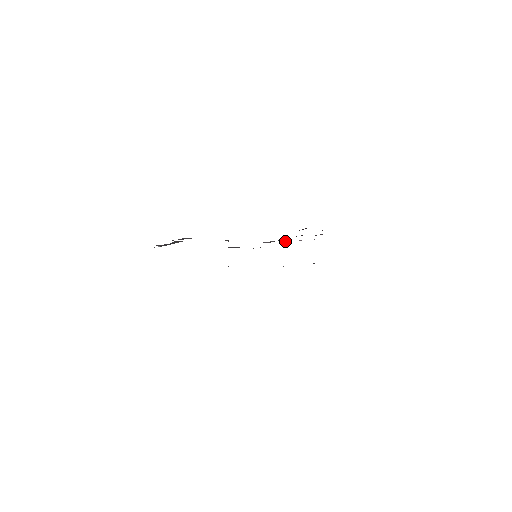
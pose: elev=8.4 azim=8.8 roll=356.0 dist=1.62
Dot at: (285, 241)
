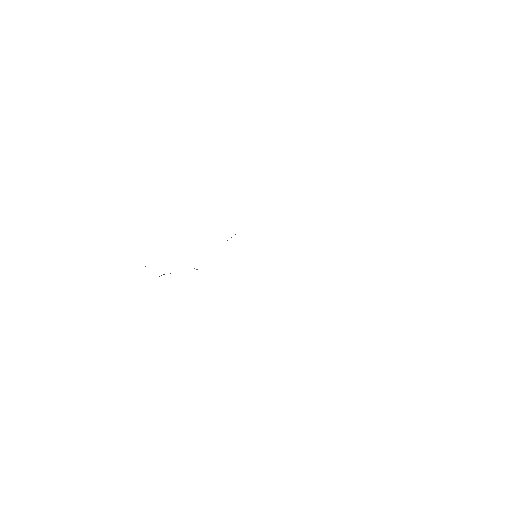
Dot at: occluded
